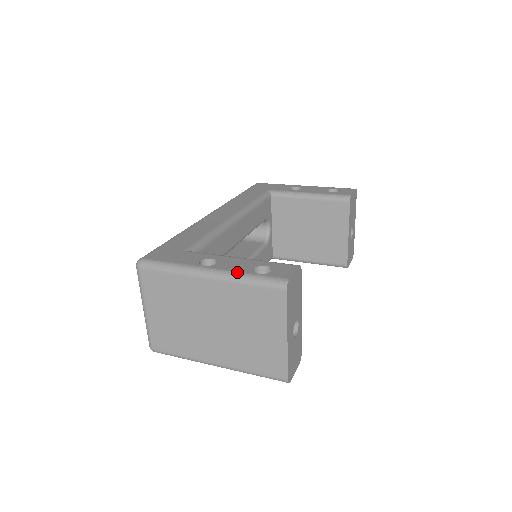
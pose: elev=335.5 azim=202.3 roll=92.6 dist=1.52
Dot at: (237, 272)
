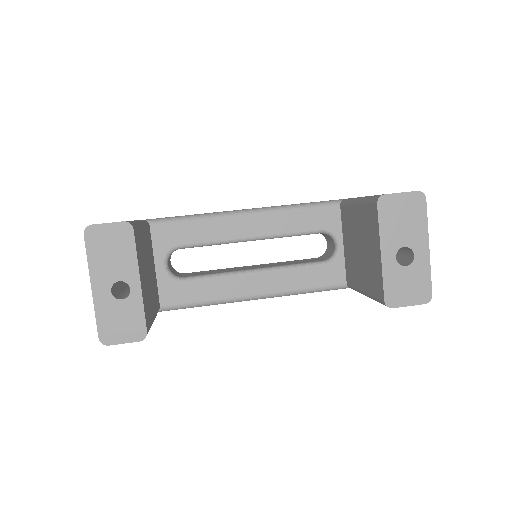
Dot at: occluded
